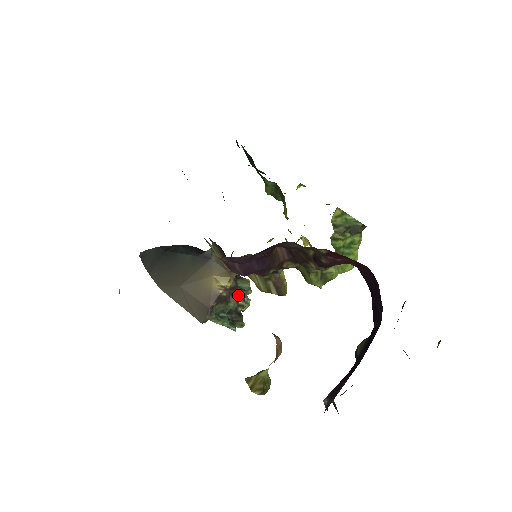
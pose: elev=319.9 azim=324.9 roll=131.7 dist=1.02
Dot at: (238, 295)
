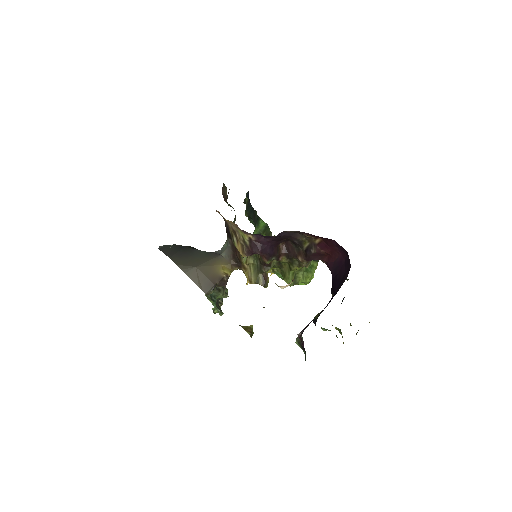
Dot at: occluded
